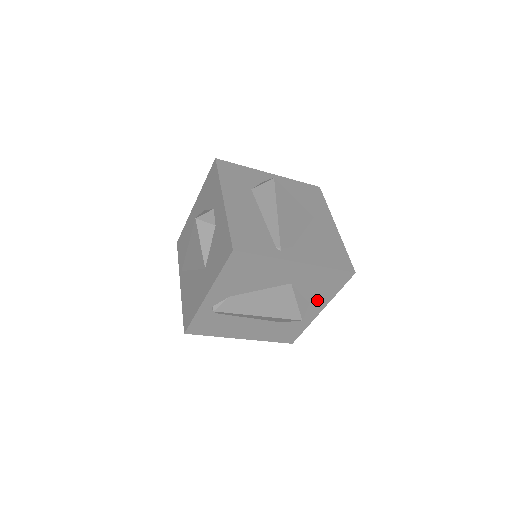
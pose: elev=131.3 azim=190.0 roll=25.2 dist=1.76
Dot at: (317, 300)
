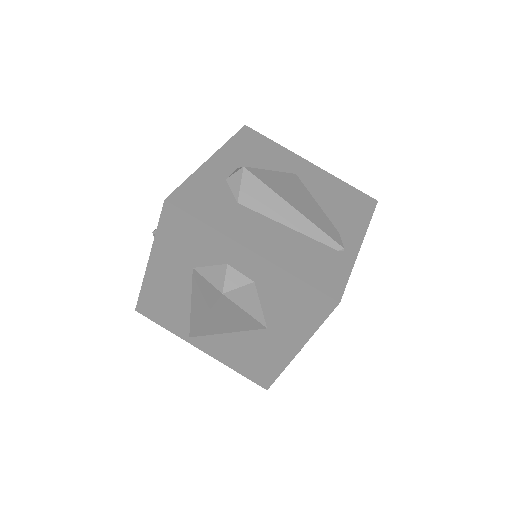
Dot at: occluded
